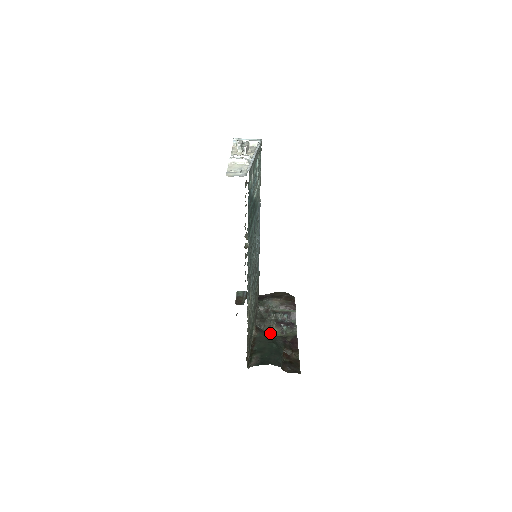
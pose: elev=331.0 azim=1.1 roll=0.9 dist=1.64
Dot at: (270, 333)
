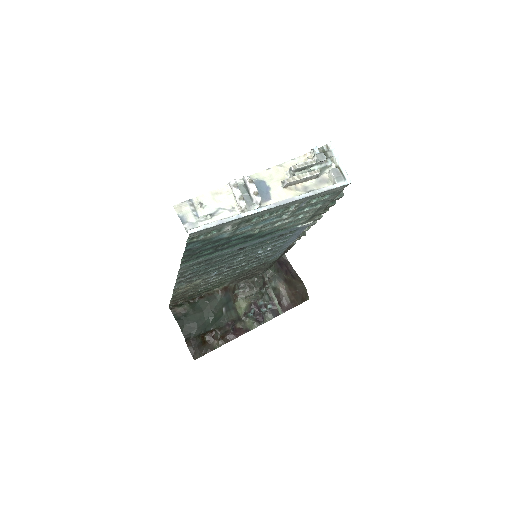
Dot at: (238, 302)
